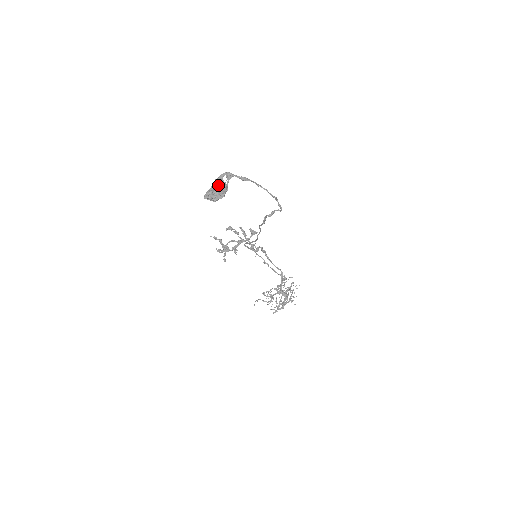
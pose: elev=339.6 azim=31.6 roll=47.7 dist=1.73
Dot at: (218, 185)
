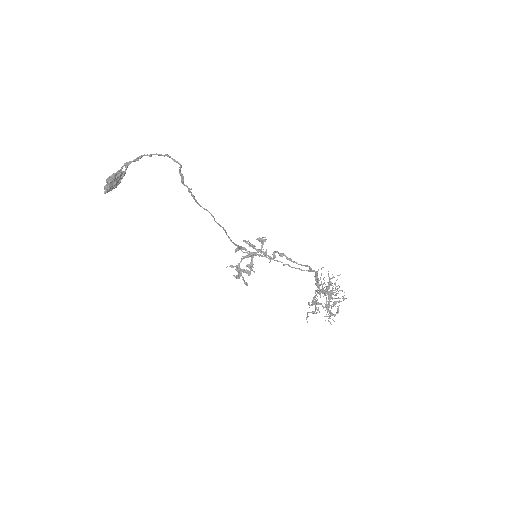
Dot at: occluded
